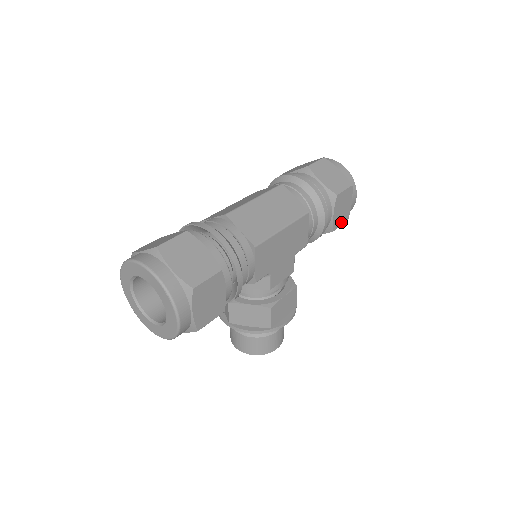
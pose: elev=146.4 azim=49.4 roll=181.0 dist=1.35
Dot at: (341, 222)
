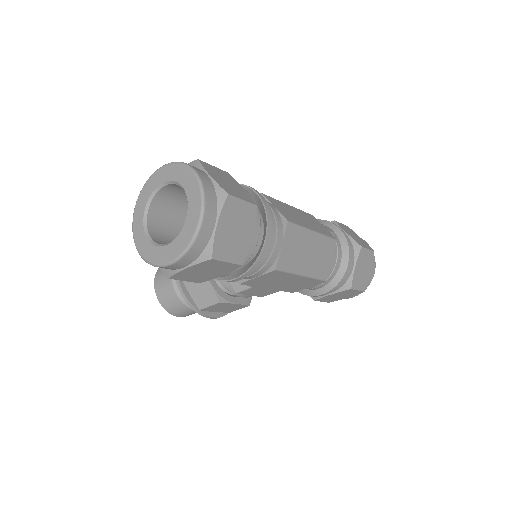
Dot at: (326, 300)
